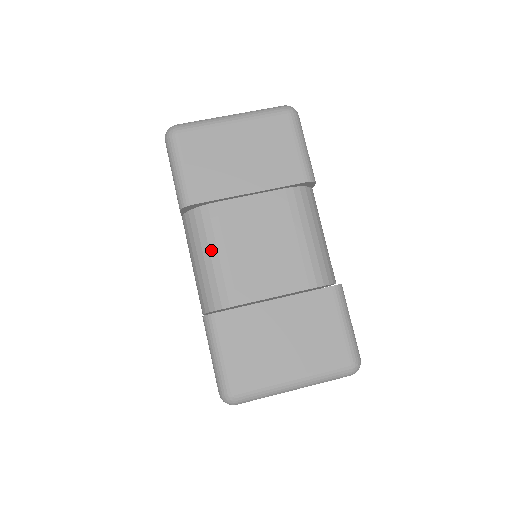
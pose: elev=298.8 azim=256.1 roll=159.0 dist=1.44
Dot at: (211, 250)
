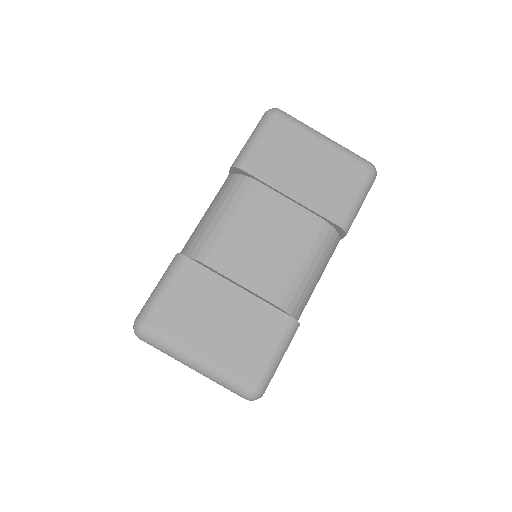
Dot at: (226, 212)
